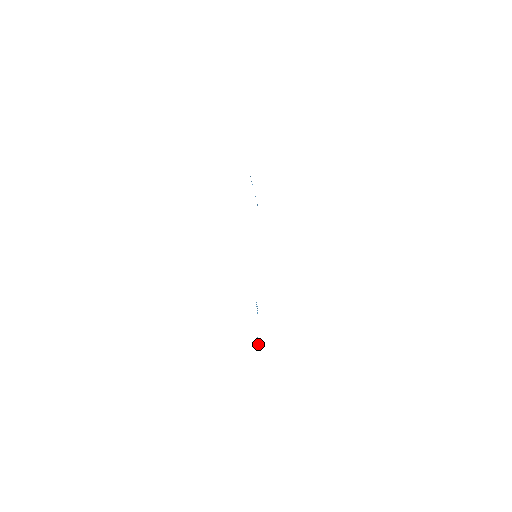
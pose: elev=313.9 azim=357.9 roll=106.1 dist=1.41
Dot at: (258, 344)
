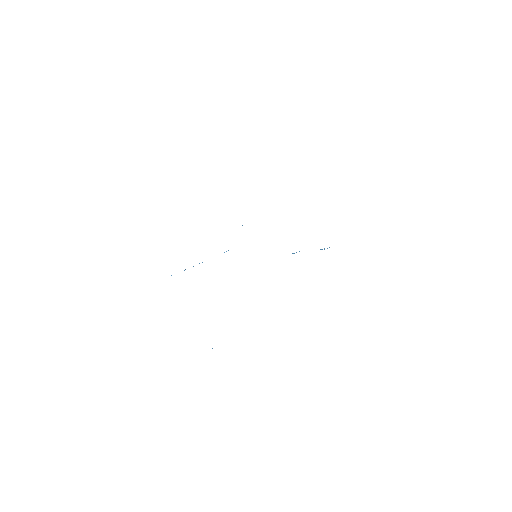
Dot at: (327, 248)
